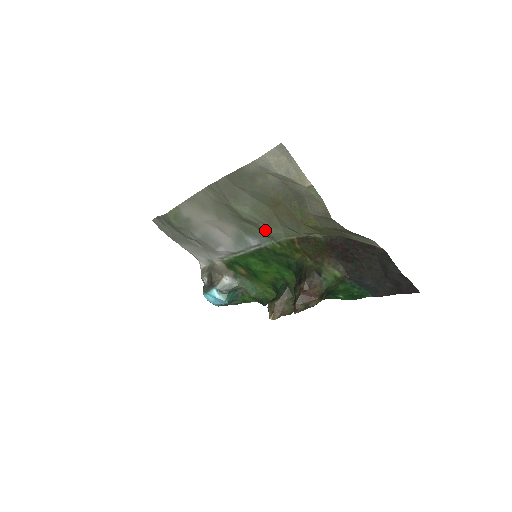
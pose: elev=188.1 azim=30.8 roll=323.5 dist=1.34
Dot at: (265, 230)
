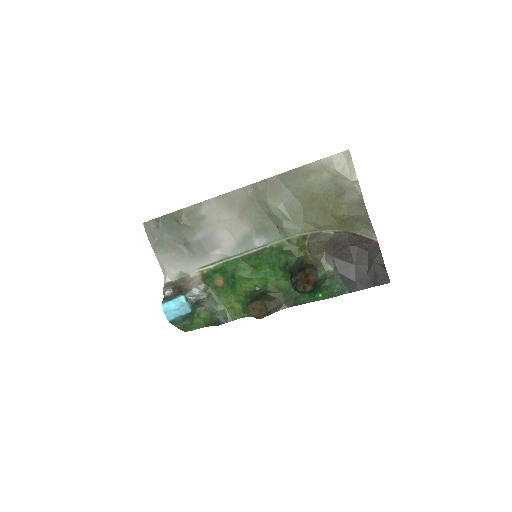
Dot at: (285, 226)
